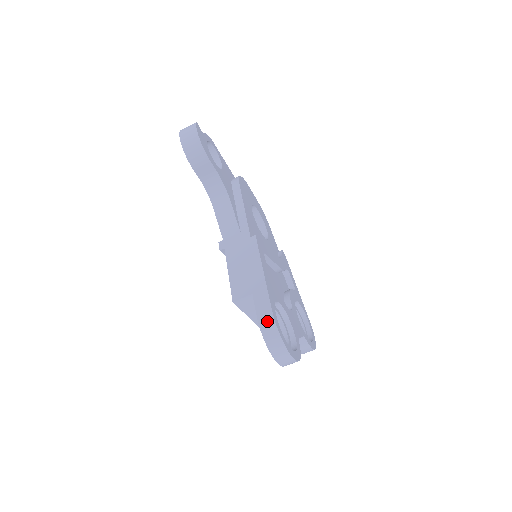
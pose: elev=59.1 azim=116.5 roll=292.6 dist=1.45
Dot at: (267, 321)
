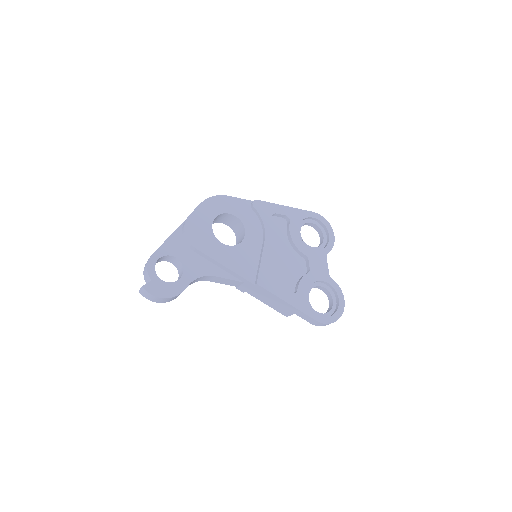
Dot at: (318, 324)
